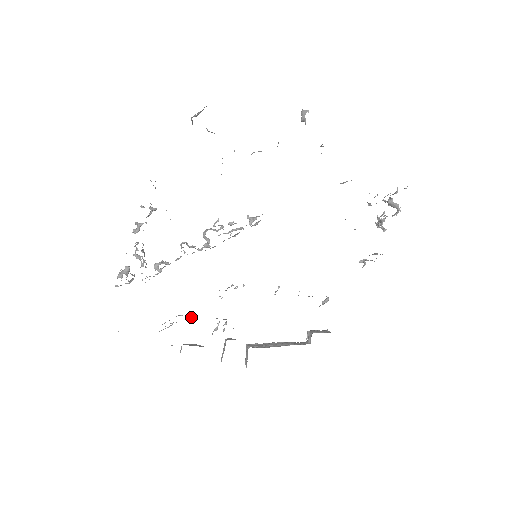
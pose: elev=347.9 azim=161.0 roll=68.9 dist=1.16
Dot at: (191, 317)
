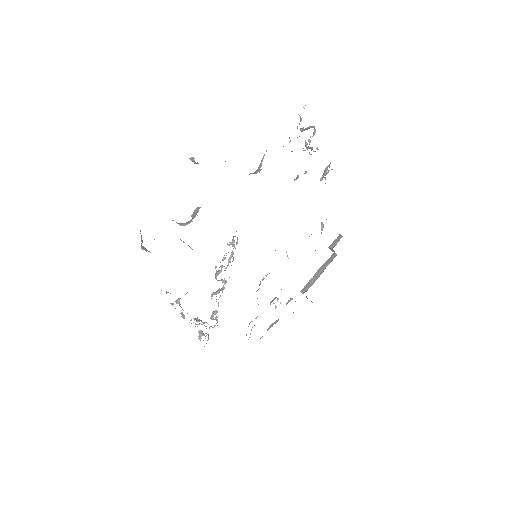
Dot at: (256, 318)
